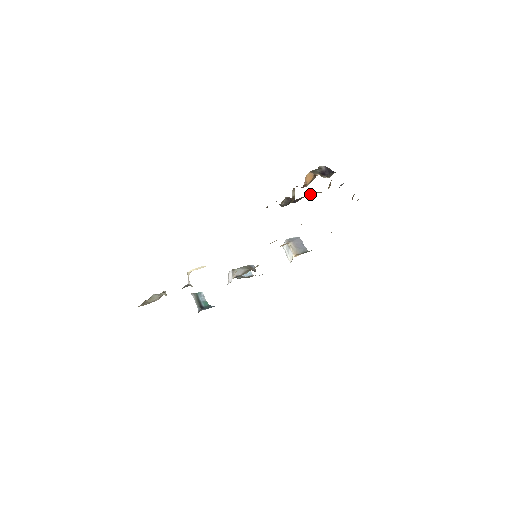
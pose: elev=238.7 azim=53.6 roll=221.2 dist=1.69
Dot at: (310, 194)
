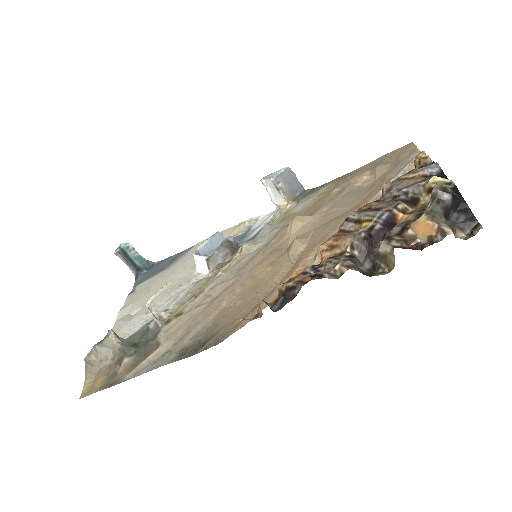
Dot at: (392, 214)
